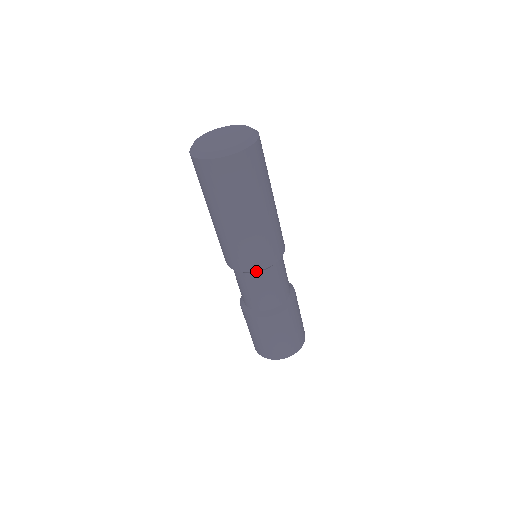
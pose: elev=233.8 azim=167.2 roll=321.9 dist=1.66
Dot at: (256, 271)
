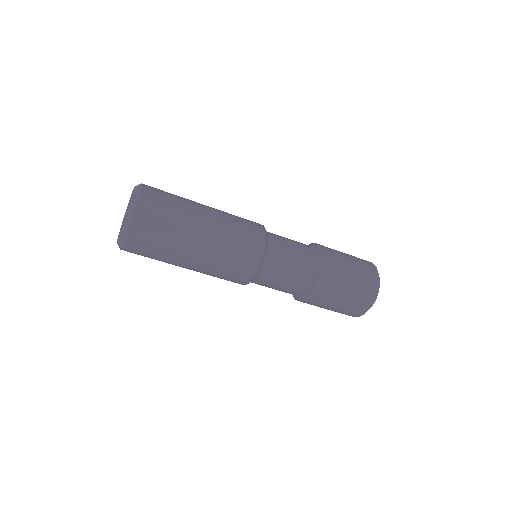
Dot at: (262, 258)
